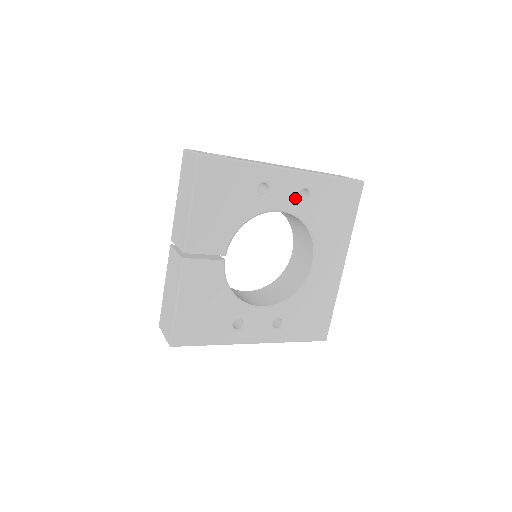
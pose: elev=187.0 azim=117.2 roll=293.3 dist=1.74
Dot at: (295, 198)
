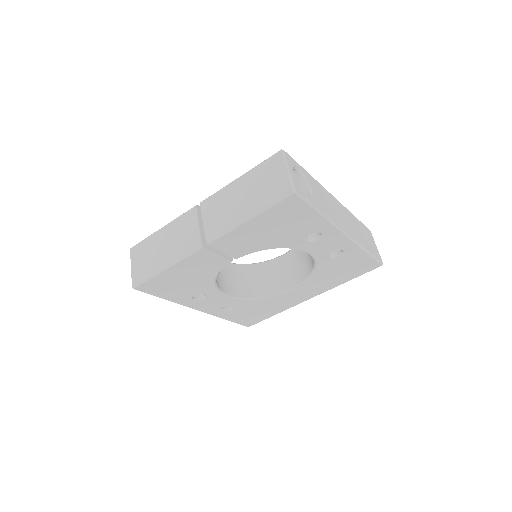
Dot at: (328, 252)
